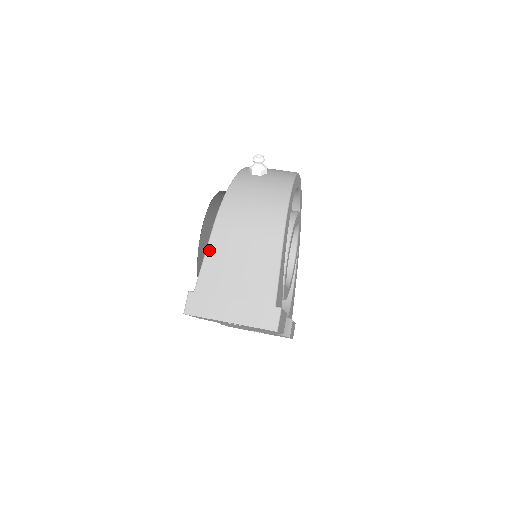
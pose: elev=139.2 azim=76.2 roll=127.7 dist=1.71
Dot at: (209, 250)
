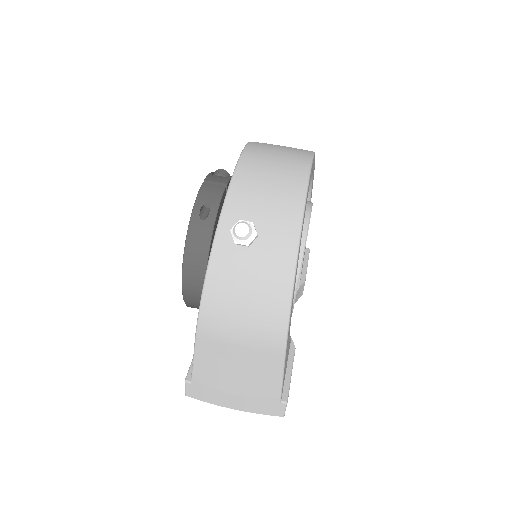
Dot at: (197, 354)
